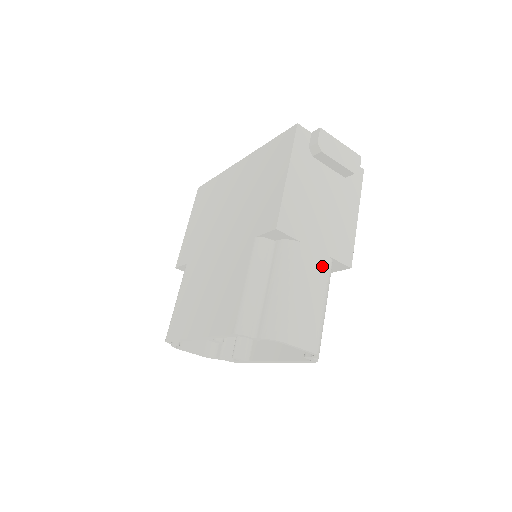
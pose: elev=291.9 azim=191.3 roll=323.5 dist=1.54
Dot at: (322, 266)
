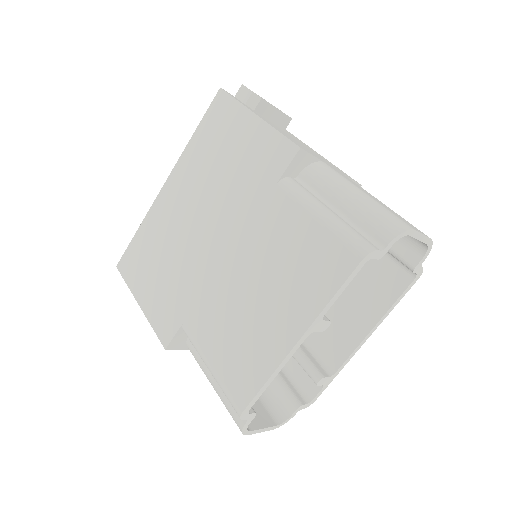
Dot at: (351, 180)
